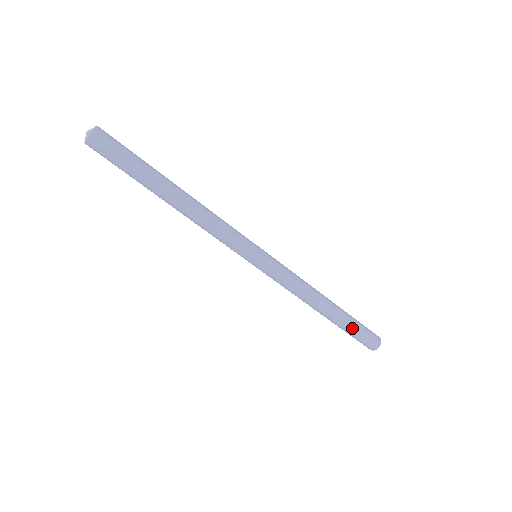
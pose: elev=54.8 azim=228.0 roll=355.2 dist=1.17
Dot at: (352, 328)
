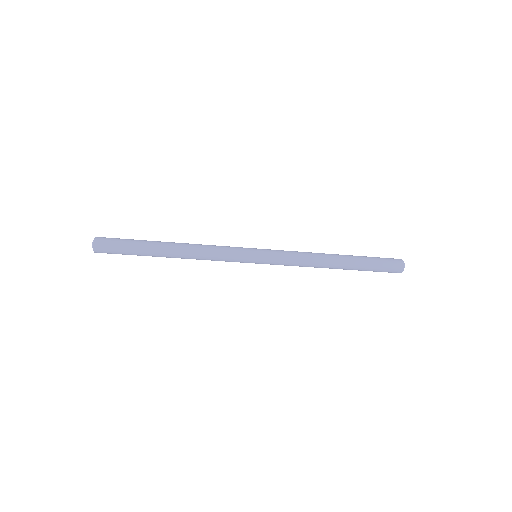
Dot at: occluded
